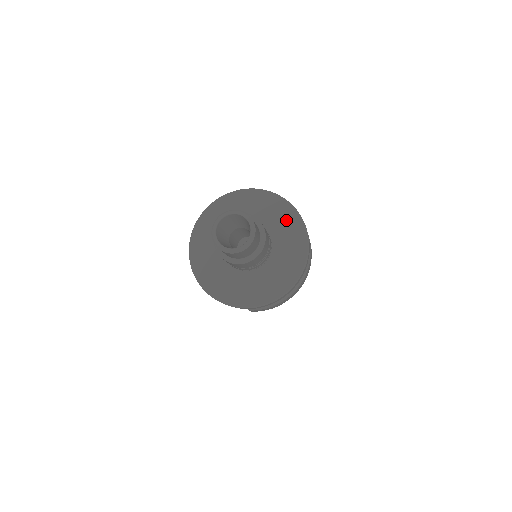
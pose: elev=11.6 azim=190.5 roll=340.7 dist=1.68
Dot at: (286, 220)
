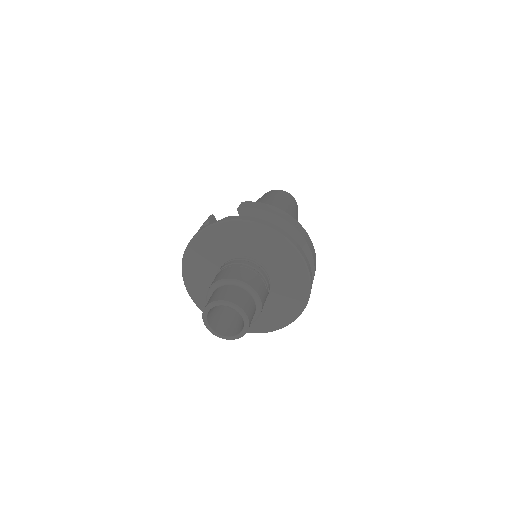
Dot at: (253, 238)
